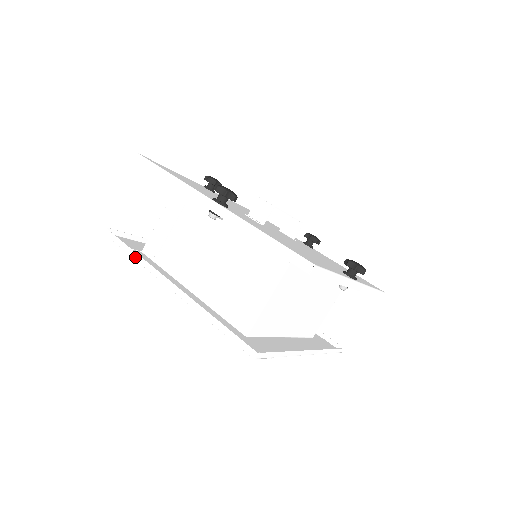
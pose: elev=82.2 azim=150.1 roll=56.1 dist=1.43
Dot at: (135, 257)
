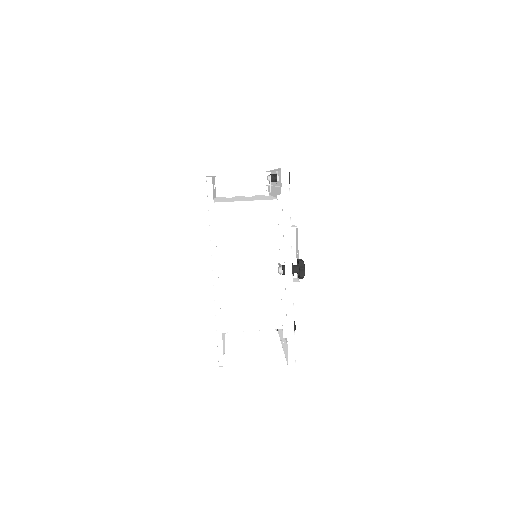
Dot at: occluded
